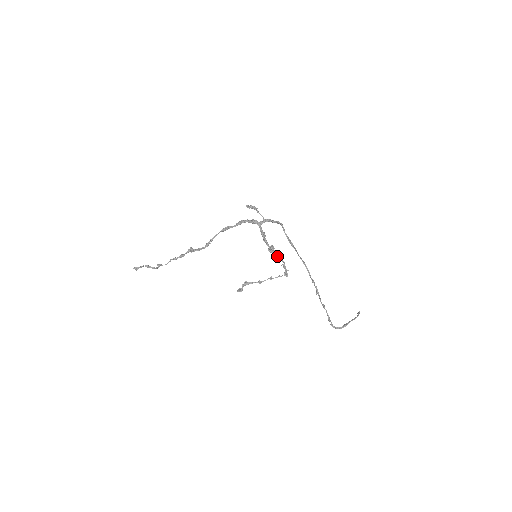
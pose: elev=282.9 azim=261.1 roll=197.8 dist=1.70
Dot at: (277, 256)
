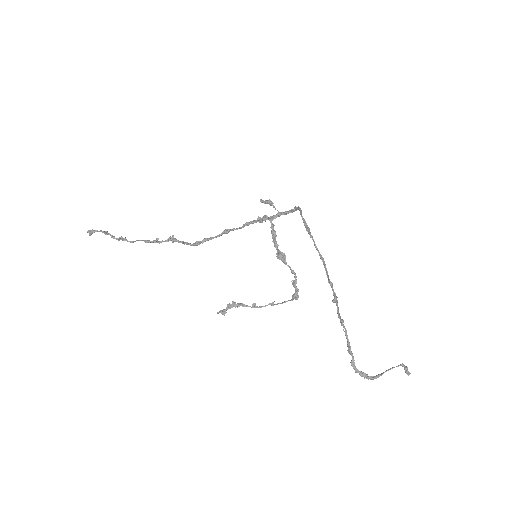
Dot at: occluded
